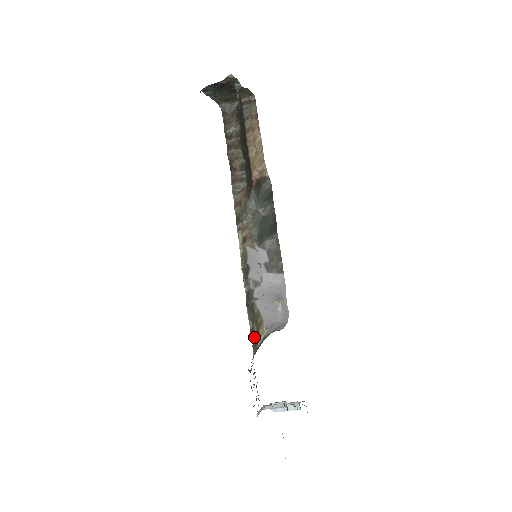
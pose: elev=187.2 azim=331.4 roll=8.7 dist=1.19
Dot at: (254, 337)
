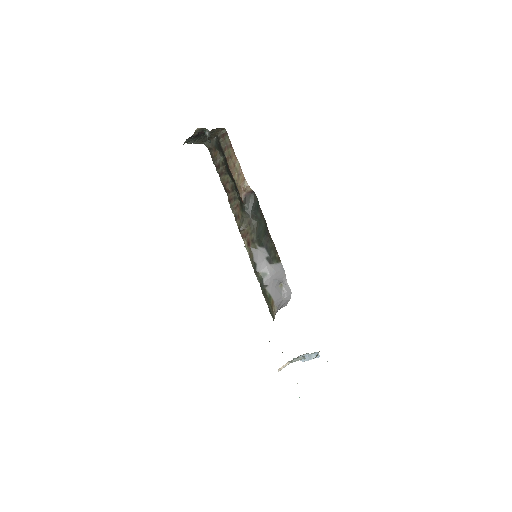
Dot at: (271, 314)
